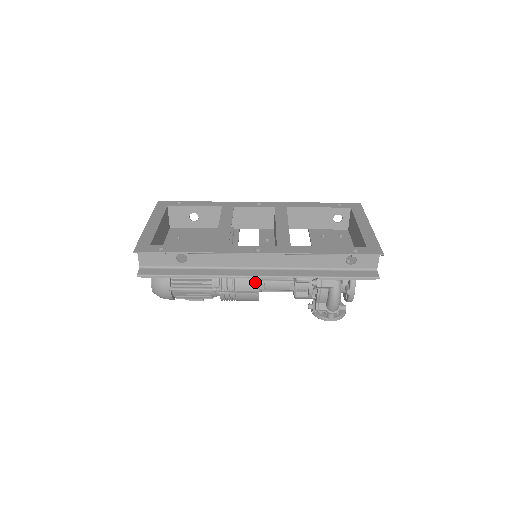
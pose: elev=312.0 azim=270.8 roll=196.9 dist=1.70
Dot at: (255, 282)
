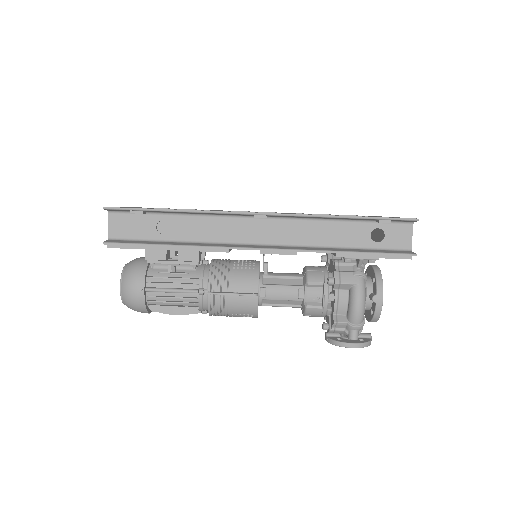
Dot at: (254, 281)
